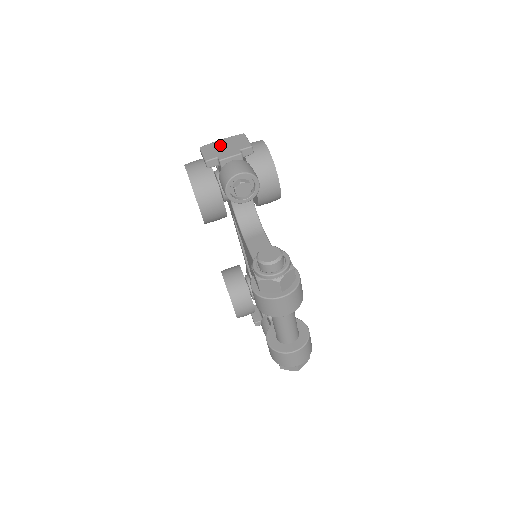
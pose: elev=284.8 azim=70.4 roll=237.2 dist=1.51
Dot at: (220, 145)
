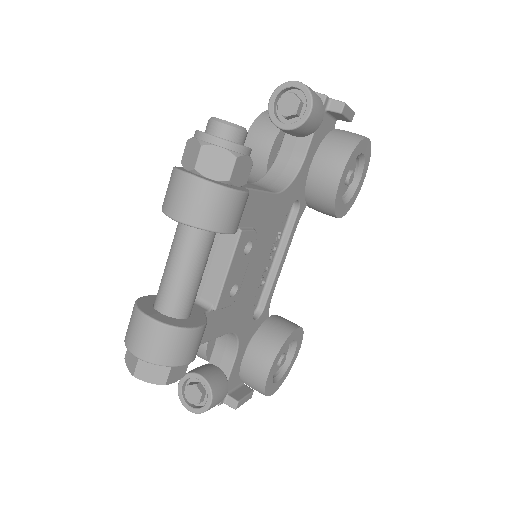
Dot at: occluded
